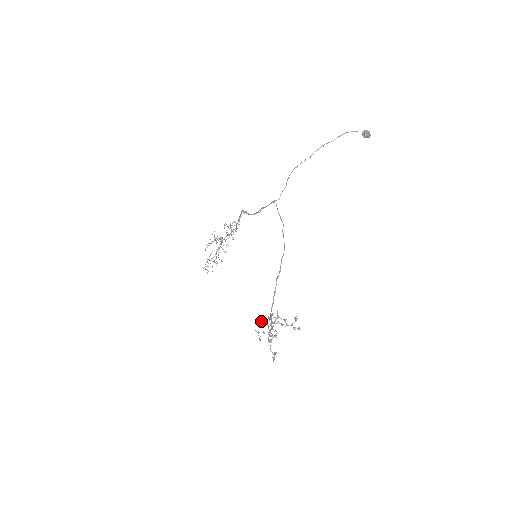
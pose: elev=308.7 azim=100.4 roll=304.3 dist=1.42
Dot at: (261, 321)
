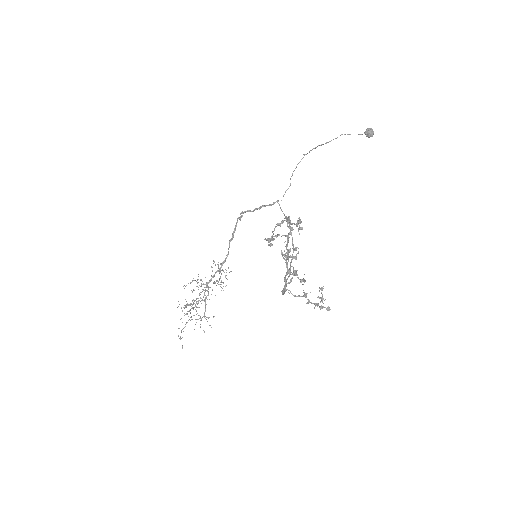
Dot at: occluded
